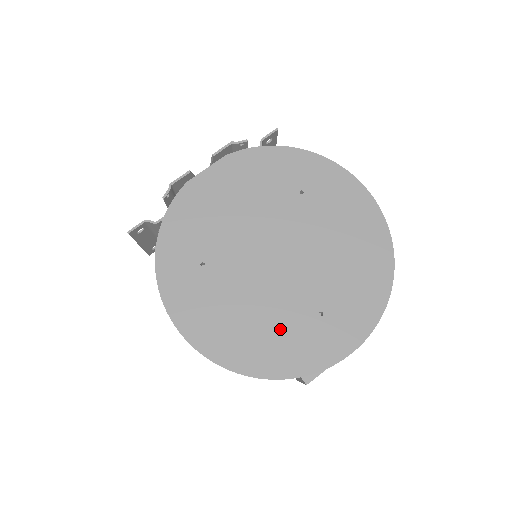
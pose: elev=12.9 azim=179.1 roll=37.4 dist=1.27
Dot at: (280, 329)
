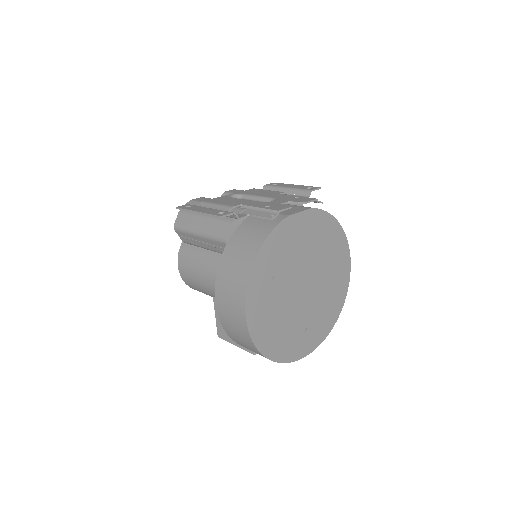
Dot at: (288, 333)
